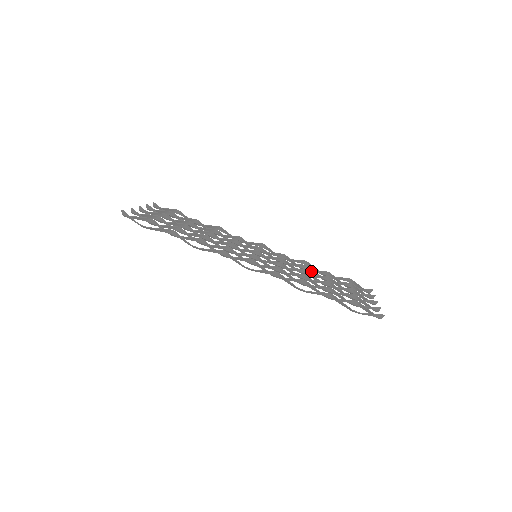
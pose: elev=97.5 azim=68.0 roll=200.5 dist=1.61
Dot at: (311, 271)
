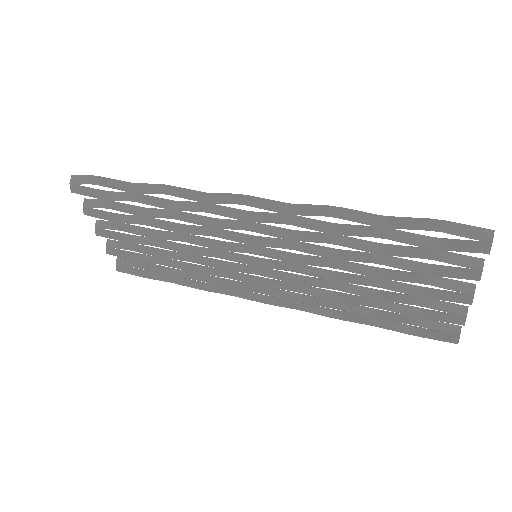
Dot at: (347, 299)
